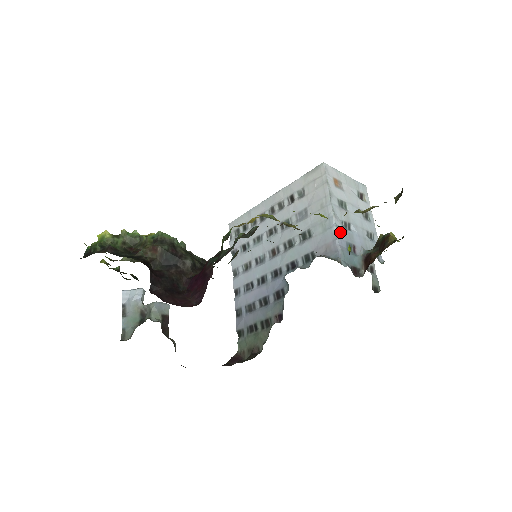
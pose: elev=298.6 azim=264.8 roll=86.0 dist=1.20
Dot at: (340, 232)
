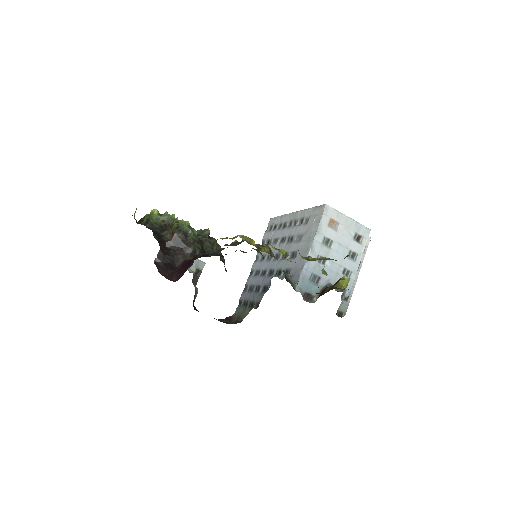
Dot at: (309, 264)
